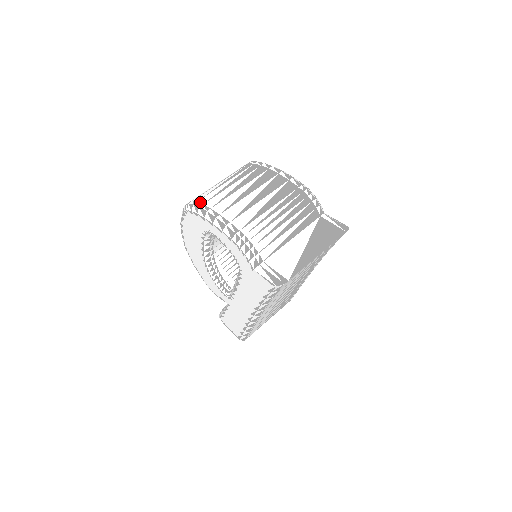
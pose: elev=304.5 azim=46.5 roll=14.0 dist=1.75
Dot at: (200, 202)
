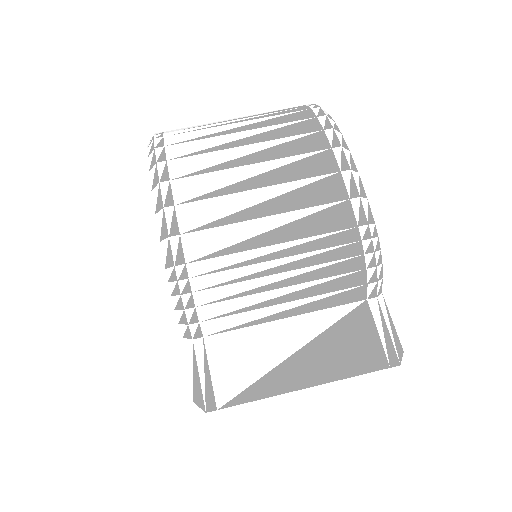
Dot at: (167, 151)
